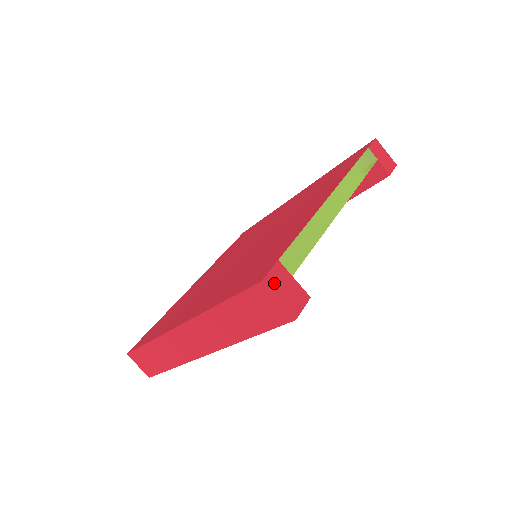
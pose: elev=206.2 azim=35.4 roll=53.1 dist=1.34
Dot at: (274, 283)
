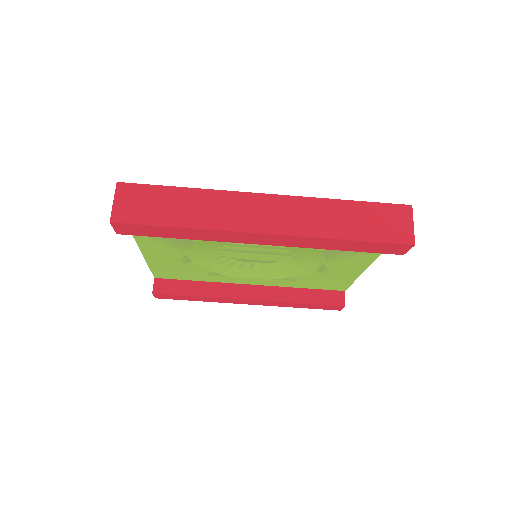
Dot at: occluded
